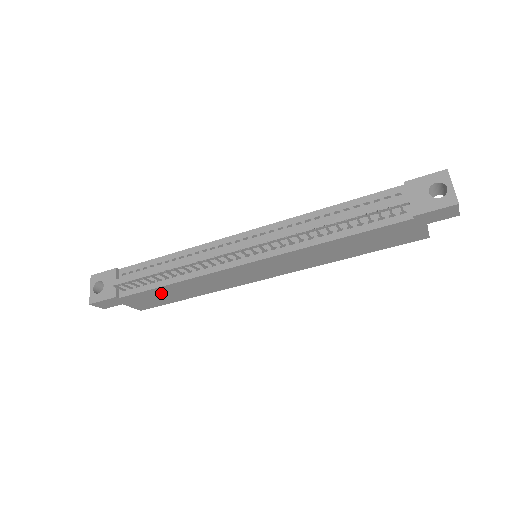
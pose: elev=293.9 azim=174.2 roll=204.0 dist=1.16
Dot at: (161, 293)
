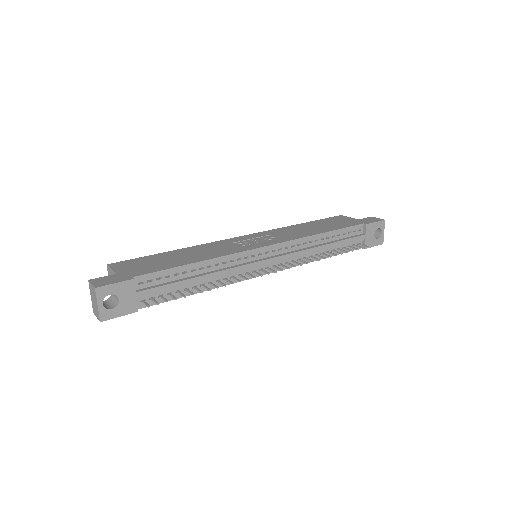
Dot at: occluded
